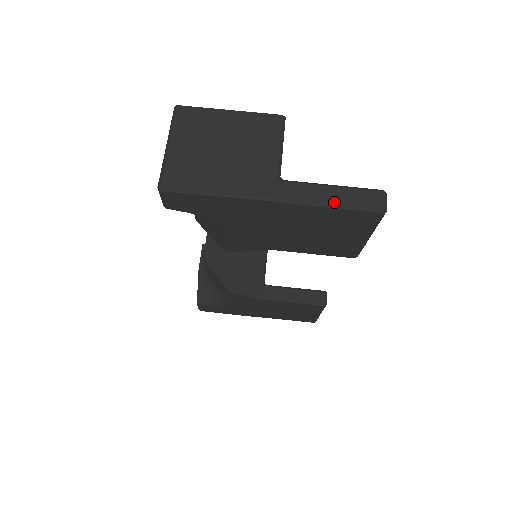
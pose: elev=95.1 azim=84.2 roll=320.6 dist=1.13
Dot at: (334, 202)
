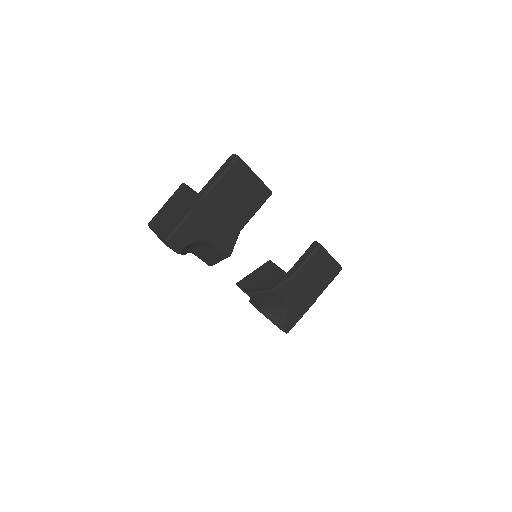
Dot at: (220, 175)
